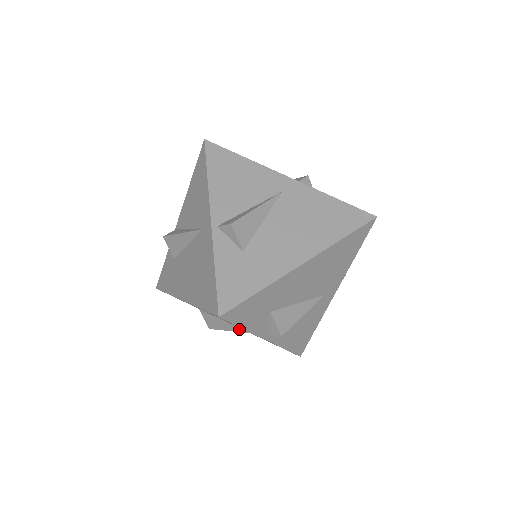
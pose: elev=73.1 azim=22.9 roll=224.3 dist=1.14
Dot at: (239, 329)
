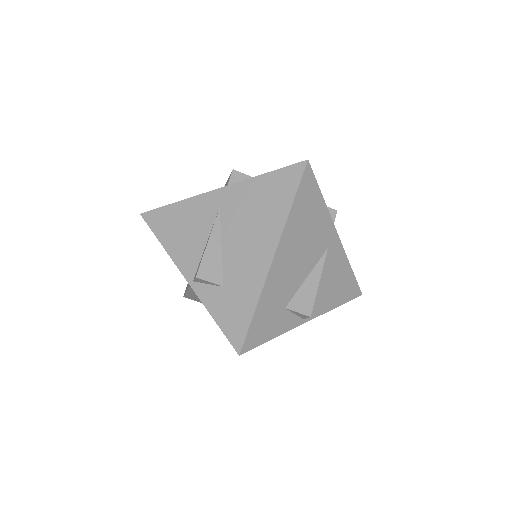
Dot at: occluded
